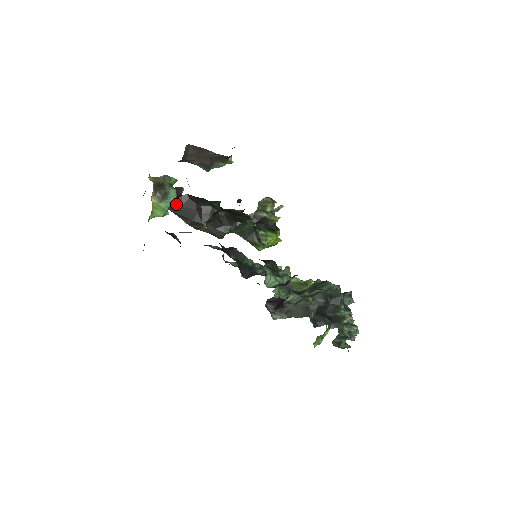
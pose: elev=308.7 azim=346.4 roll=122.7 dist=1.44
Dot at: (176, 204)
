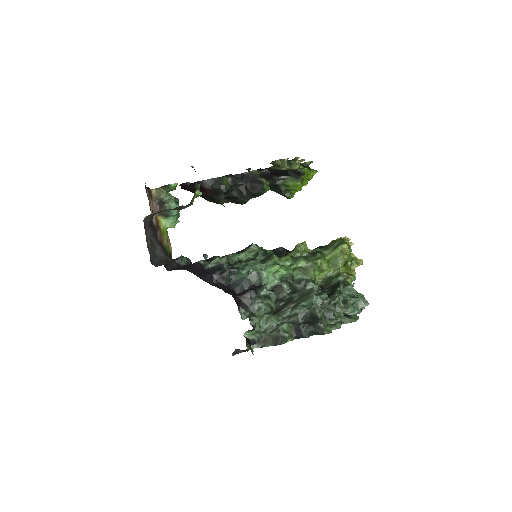
Dot at: (191, 189)
